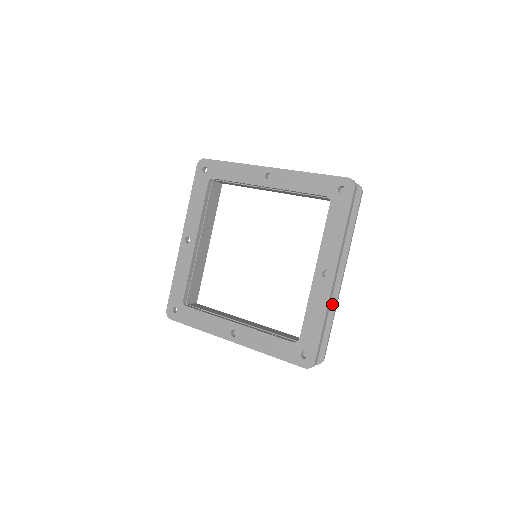
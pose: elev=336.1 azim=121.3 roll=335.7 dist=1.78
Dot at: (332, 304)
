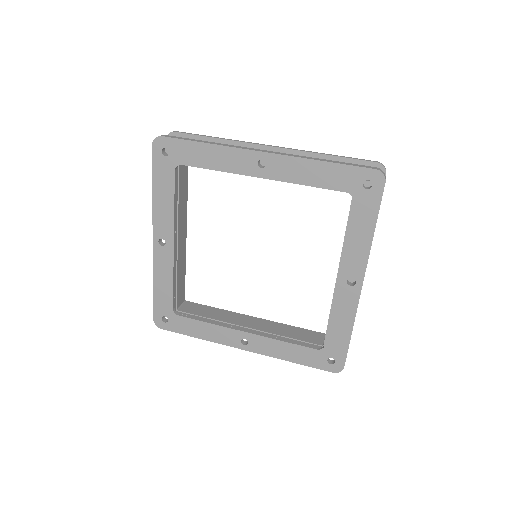
Dot at: occluded
